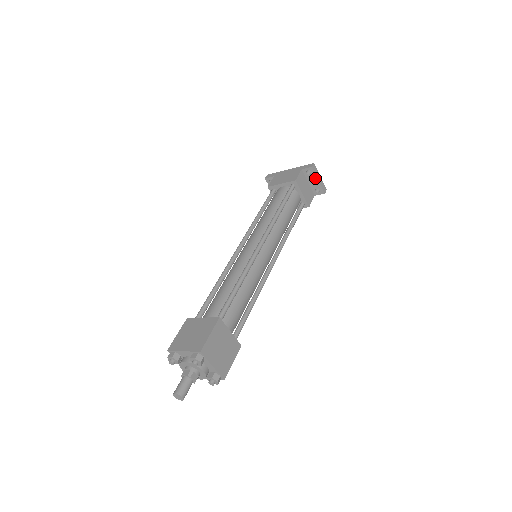
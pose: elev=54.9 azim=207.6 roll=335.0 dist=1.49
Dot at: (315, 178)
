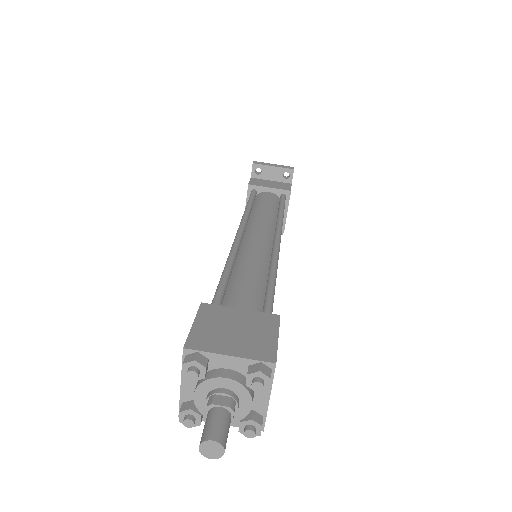
Dot at: (268, 169)
